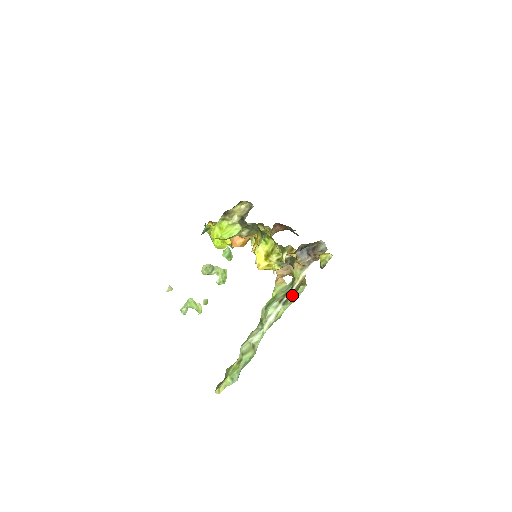
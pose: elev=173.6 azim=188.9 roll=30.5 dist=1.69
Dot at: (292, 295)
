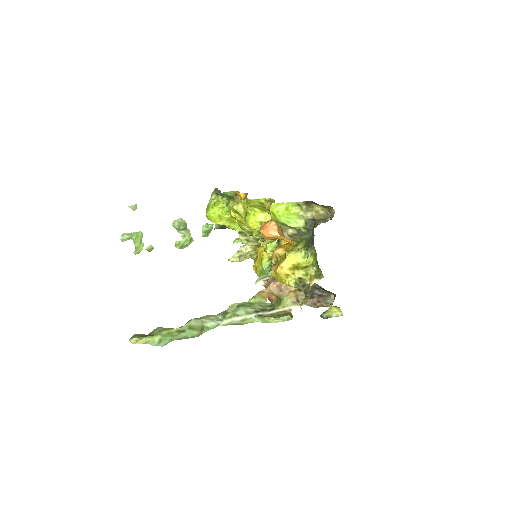
Dot at: (271, 316)
